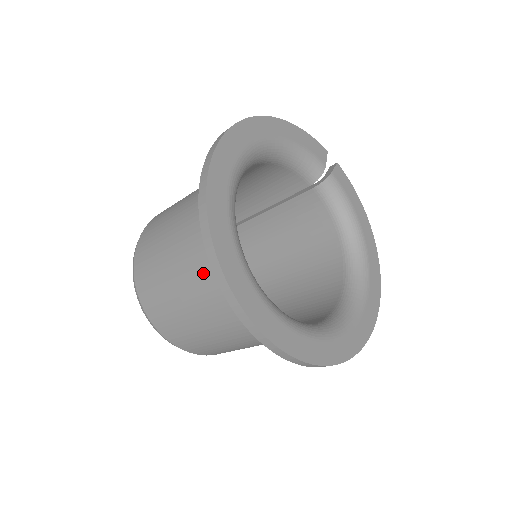
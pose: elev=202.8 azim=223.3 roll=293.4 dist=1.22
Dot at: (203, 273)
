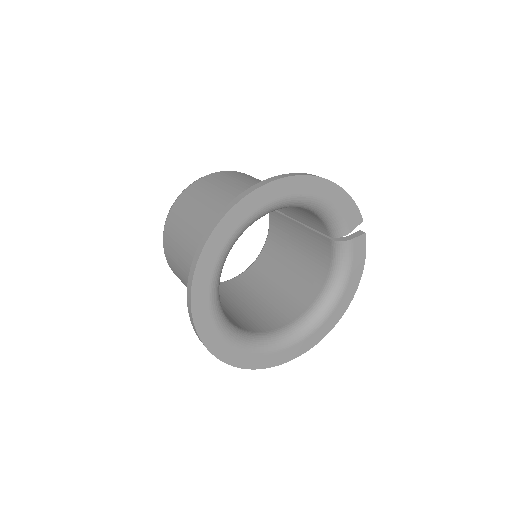
Dot at: occluded
